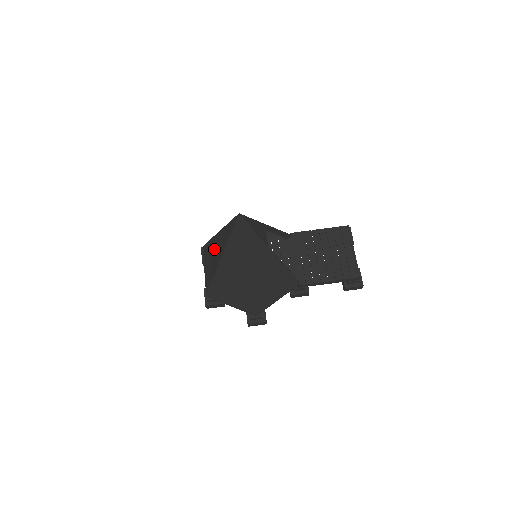
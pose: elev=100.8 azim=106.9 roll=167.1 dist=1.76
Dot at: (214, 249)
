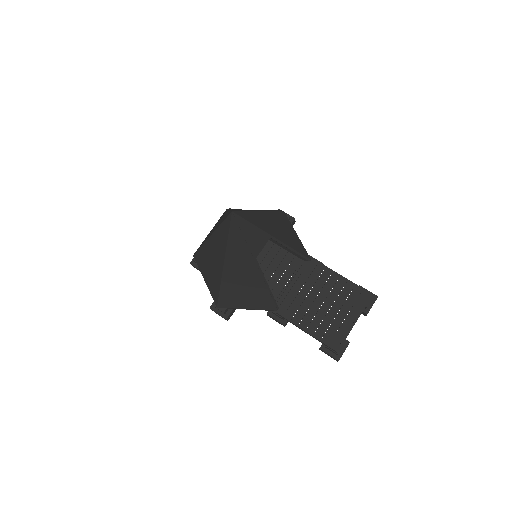
Dot at: occluded
